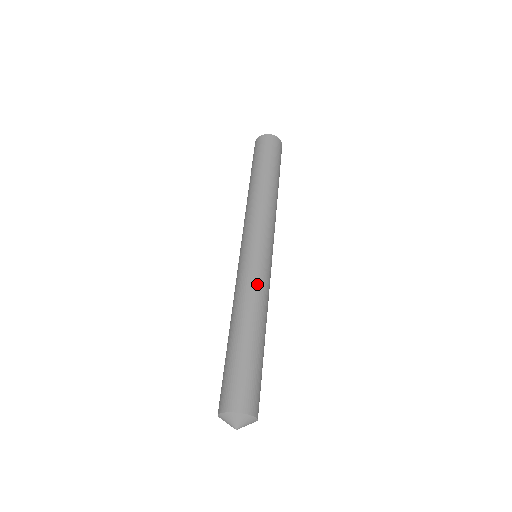
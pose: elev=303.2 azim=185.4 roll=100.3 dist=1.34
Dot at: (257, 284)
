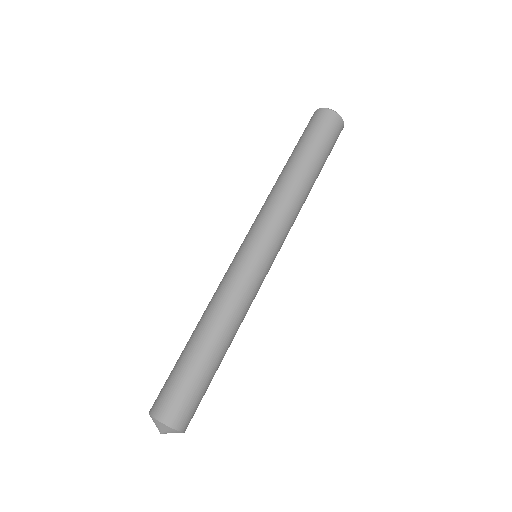
Dot at: (227, 288)
